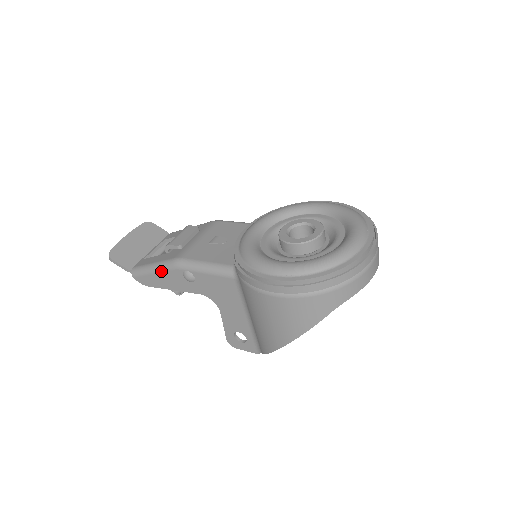
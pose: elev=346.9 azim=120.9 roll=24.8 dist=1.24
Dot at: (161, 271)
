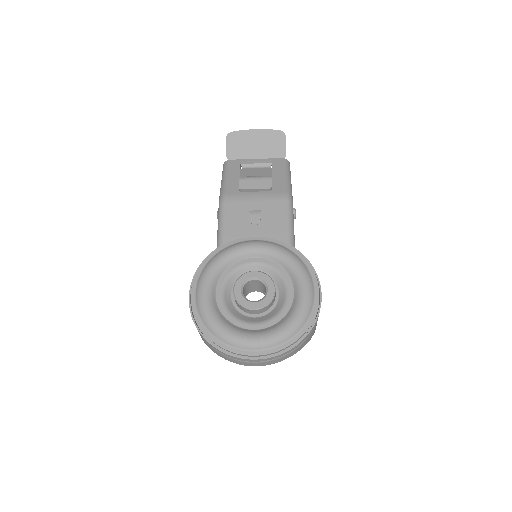
Dot at: (220, 189)
